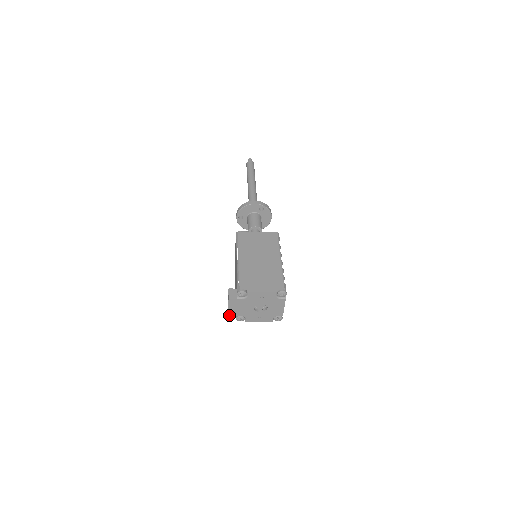
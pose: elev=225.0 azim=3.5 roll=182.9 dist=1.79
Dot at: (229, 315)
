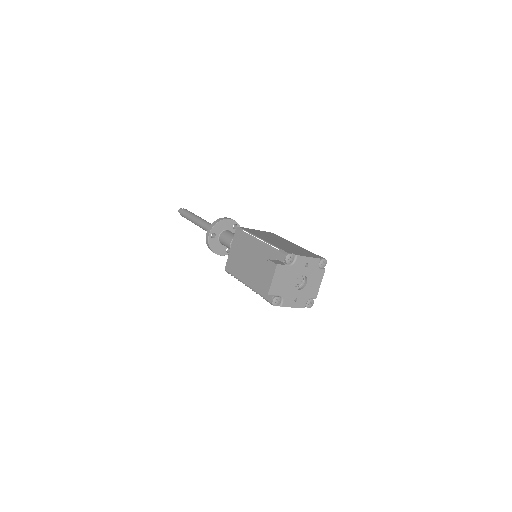
Dot at: (269, 293)
